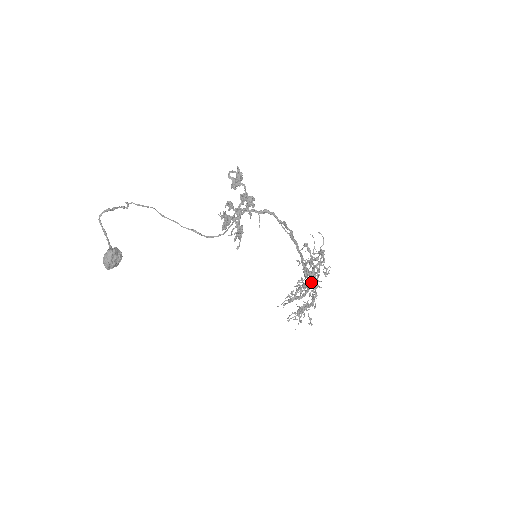
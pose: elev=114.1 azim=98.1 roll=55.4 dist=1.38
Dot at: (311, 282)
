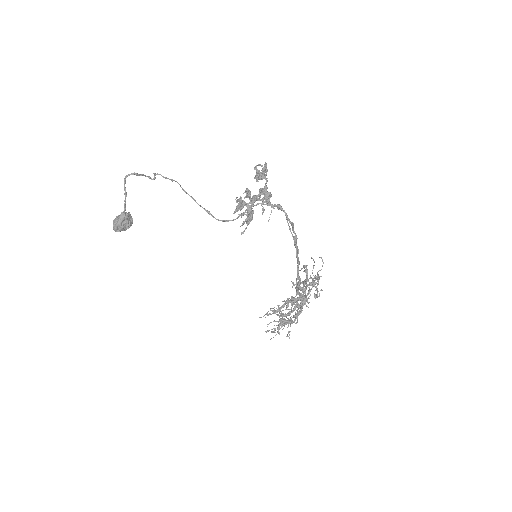
Dot at: (300, 300)
